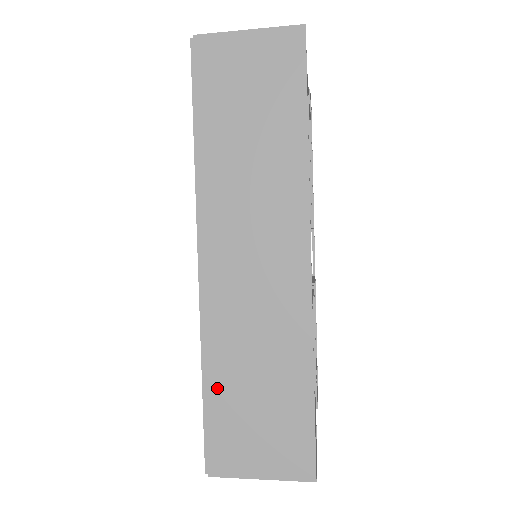
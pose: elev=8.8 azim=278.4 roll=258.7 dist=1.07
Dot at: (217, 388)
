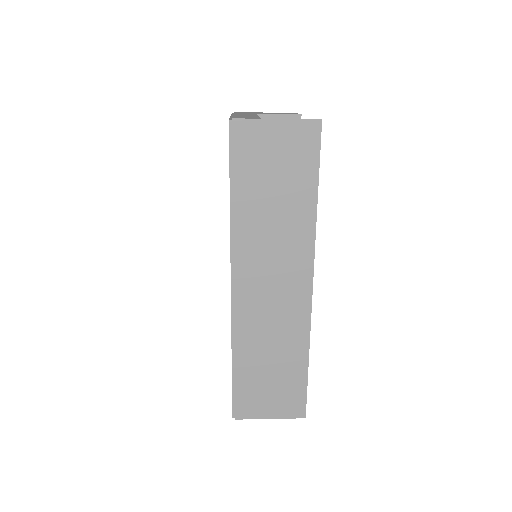
Dot at: (243, 368)
